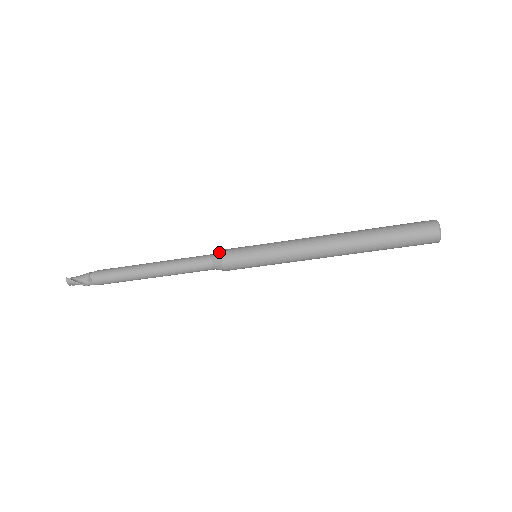
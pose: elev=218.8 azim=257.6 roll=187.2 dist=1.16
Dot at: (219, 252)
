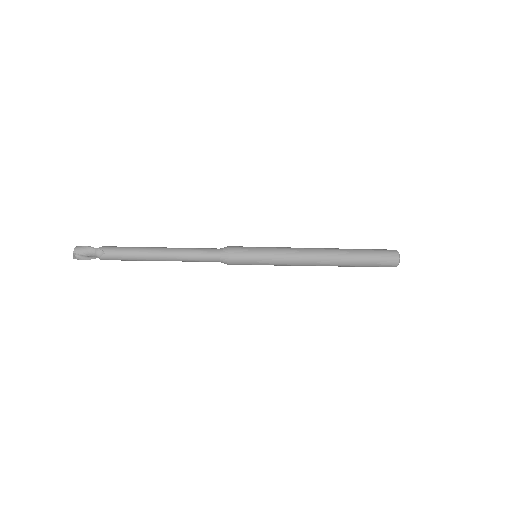
Dot at: (226, 260)
